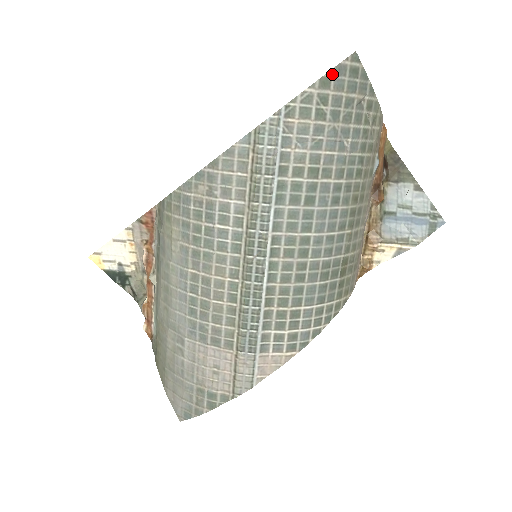
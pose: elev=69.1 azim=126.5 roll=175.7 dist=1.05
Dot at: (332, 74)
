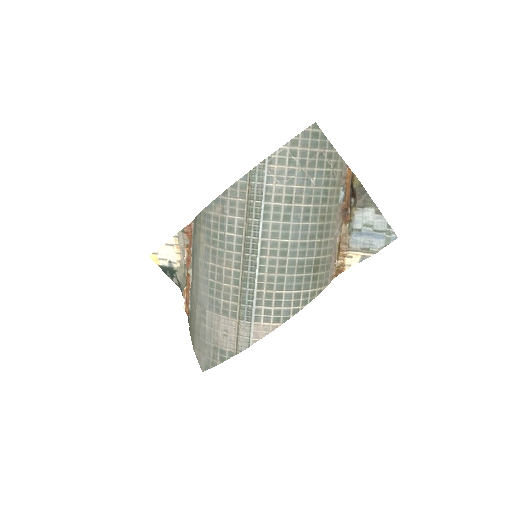
Dot at: (299, 137)
